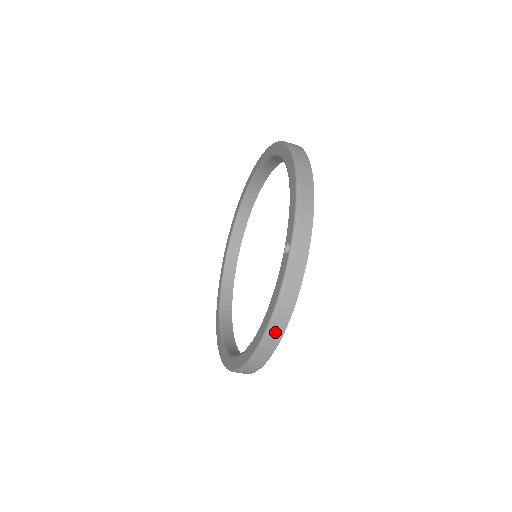
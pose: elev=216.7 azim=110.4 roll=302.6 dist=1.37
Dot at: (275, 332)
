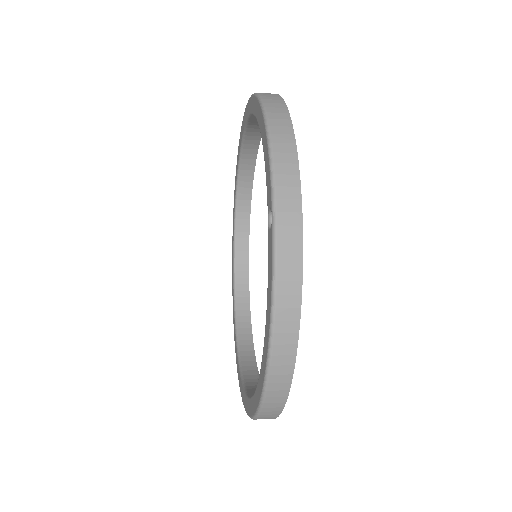
Dot at: (283, 348)
